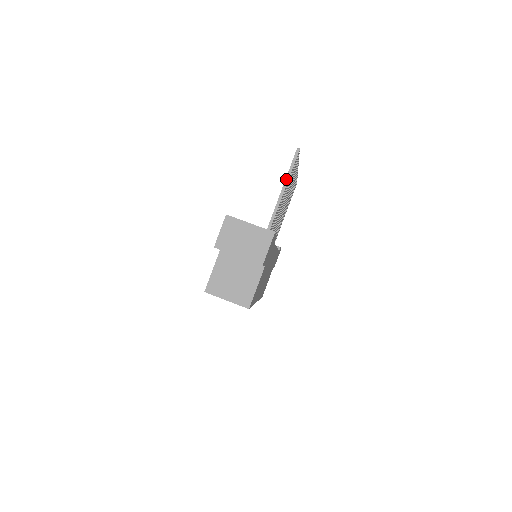
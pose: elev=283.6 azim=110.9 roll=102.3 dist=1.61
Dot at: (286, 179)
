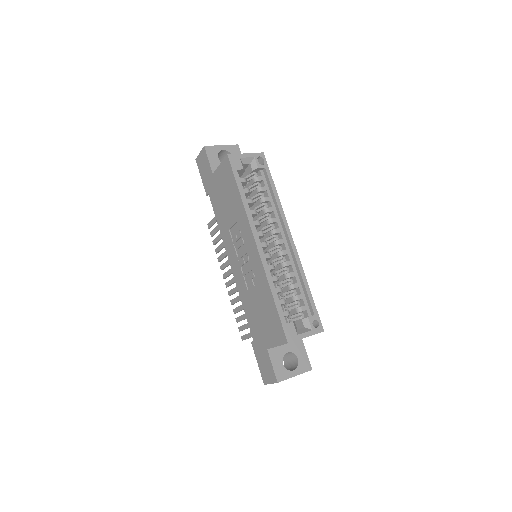
Dot at: occluded
